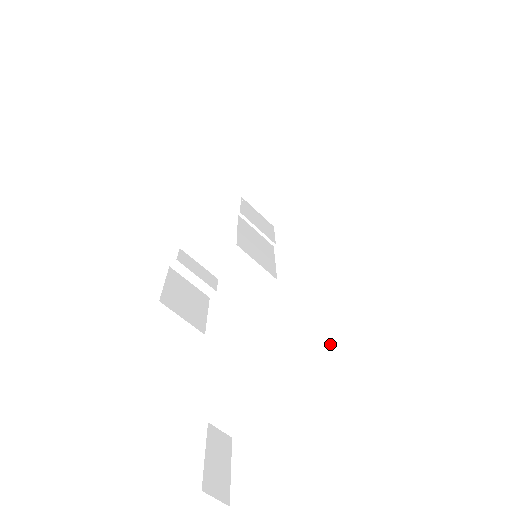
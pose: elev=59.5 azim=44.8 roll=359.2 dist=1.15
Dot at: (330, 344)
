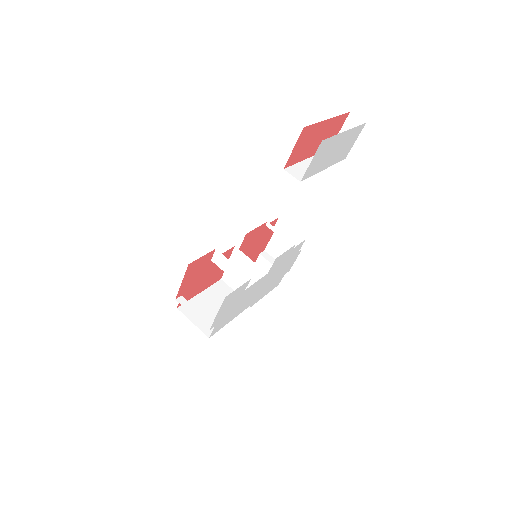
Dot at: occluded
